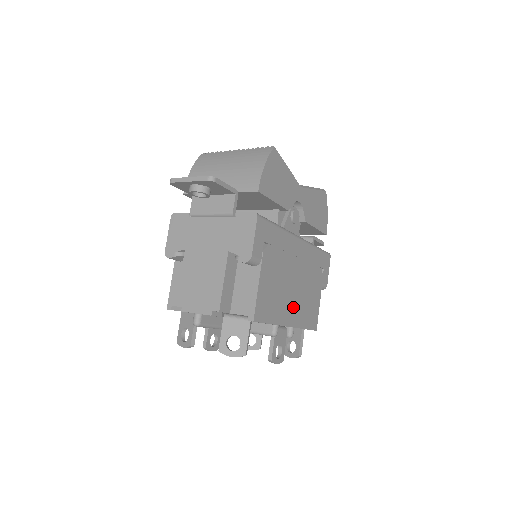
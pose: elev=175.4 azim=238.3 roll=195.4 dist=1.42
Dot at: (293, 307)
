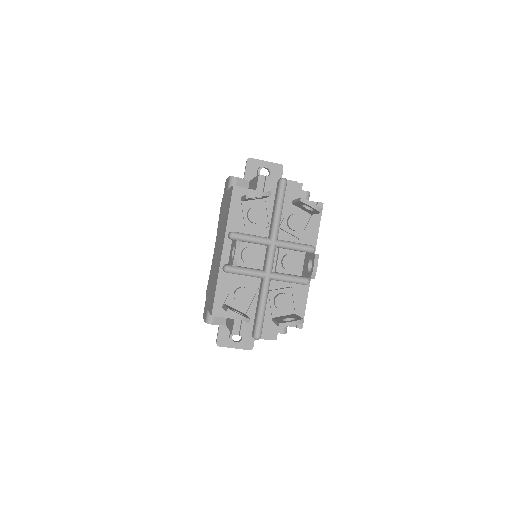
Dot at: occluded
